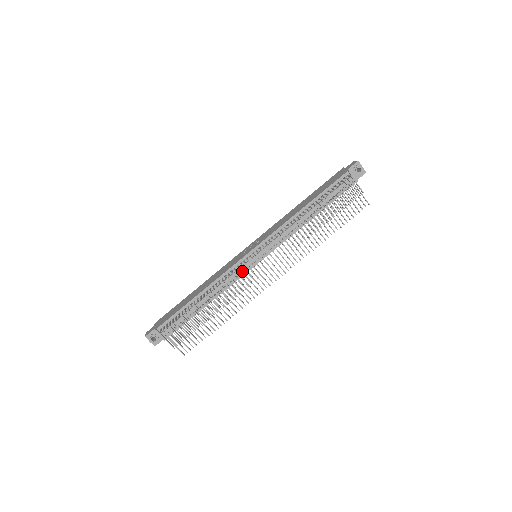
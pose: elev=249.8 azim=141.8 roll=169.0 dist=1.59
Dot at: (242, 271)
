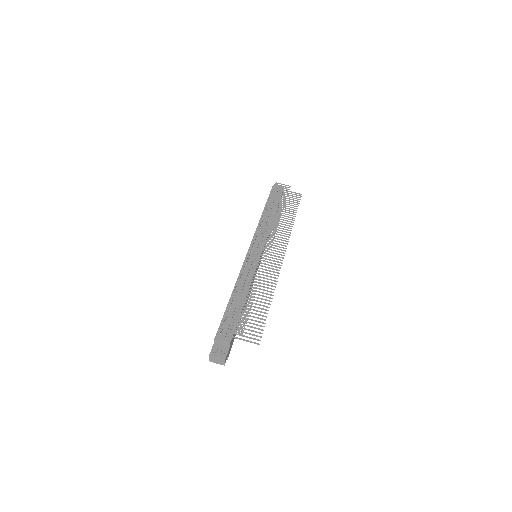
Dot at: occluded
